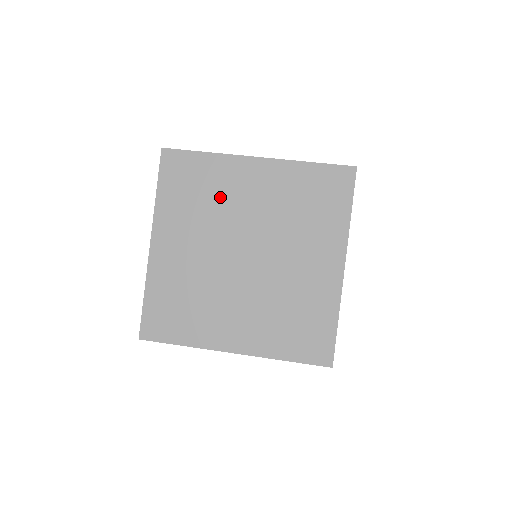
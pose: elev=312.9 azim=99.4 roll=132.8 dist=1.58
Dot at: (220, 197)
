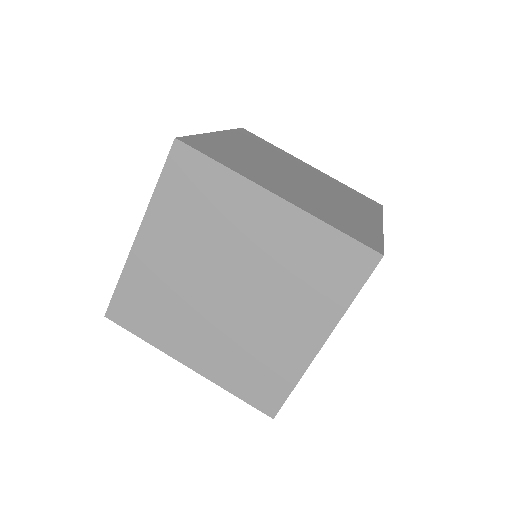
Dot at: (222, 221)
